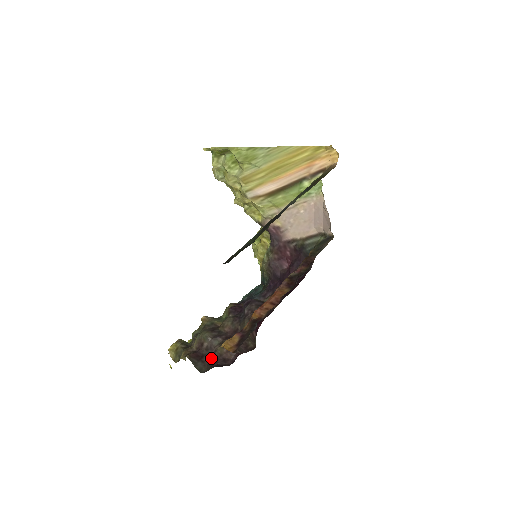
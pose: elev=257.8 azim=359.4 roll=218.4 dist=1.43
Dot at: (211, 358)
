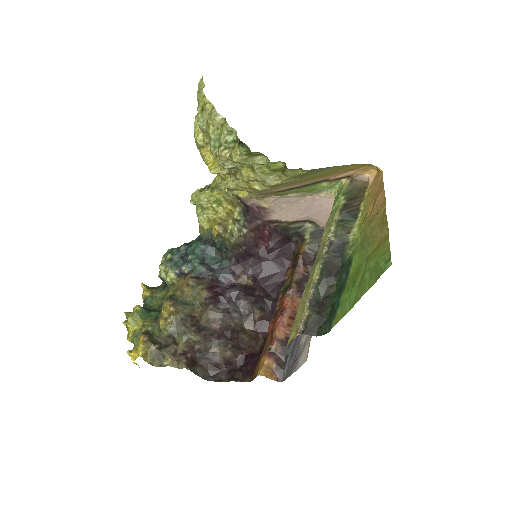
Dot at: (212, 362)
